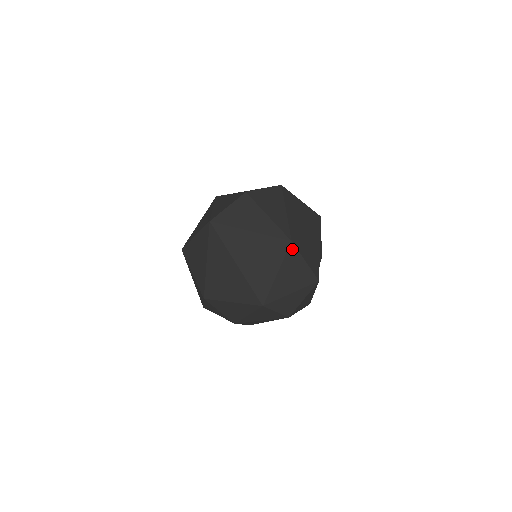
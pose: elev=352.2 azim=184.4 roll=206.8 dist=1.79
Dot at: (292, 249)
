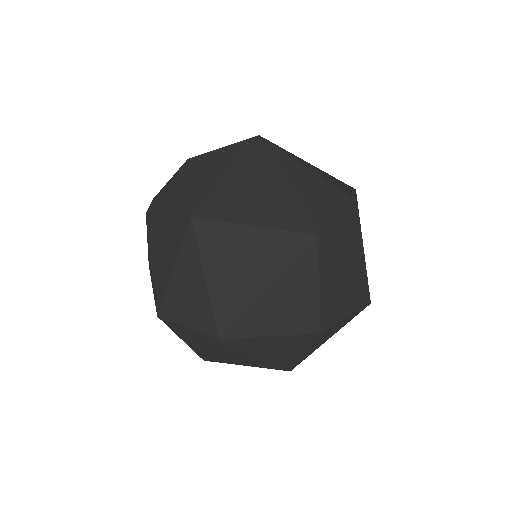
Dot at: occluded
